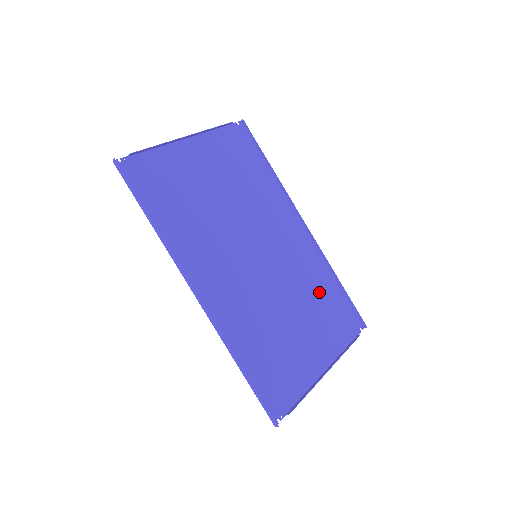
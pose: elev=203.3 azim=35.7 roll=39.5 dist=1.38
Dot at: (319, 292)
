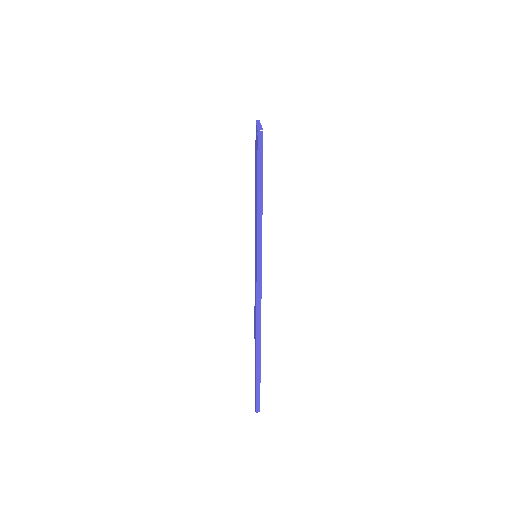
Dot at: occluded
